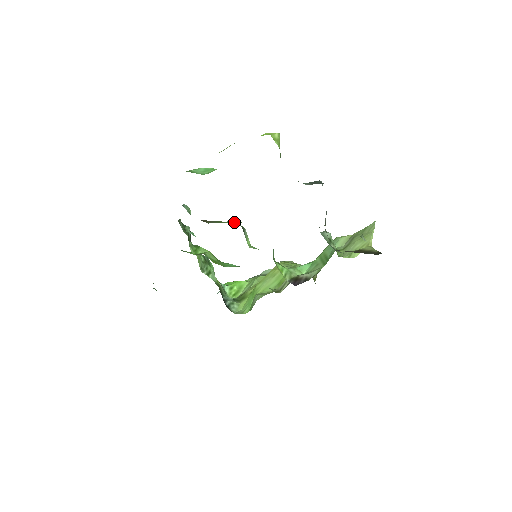
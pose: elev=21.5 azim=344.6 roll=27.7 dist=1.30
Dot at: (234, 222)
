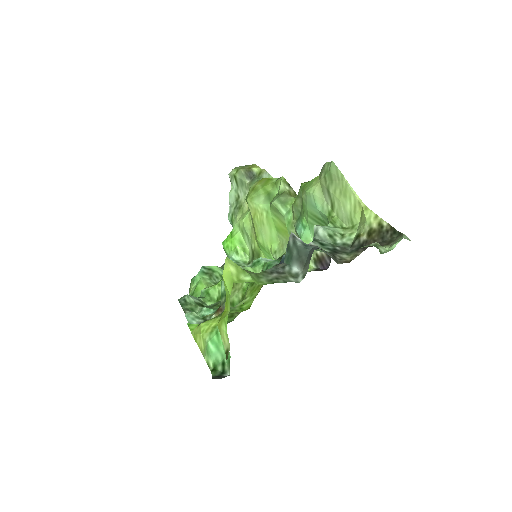
Dot at: (240, 293)
